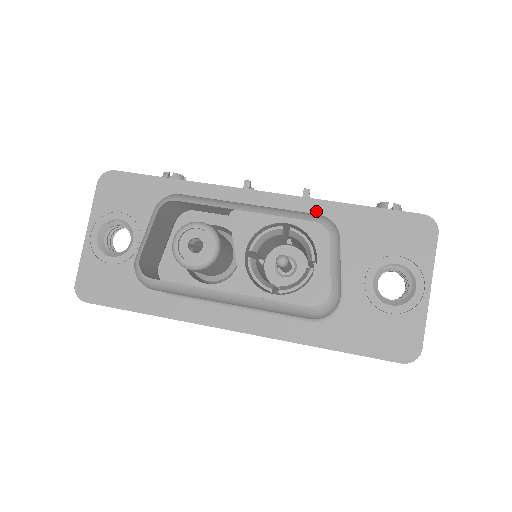
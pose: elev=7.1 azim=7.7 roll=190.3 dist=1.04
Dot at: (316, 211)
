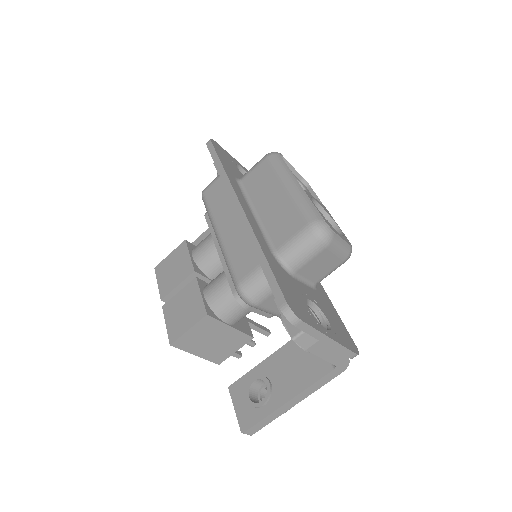
Dot at: occluded
